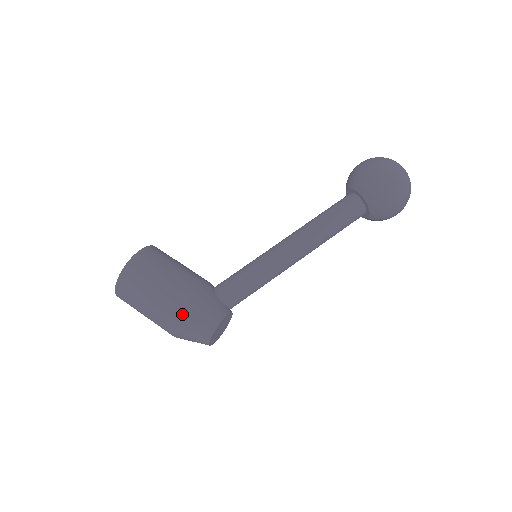
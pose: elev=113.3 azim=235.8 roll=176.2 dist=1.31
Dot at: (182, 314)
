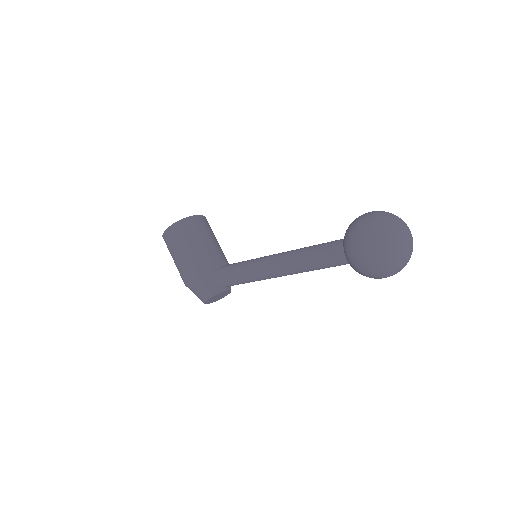
Dot at: (187, 282)
